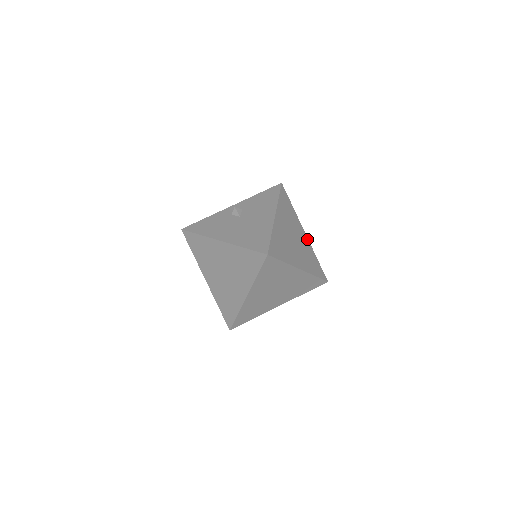
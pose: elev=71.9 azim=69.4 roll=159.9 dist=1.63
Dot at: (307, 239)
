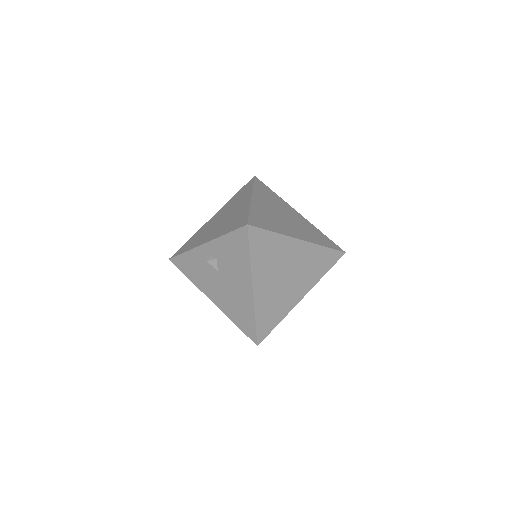
Dot at: (306, 244)
